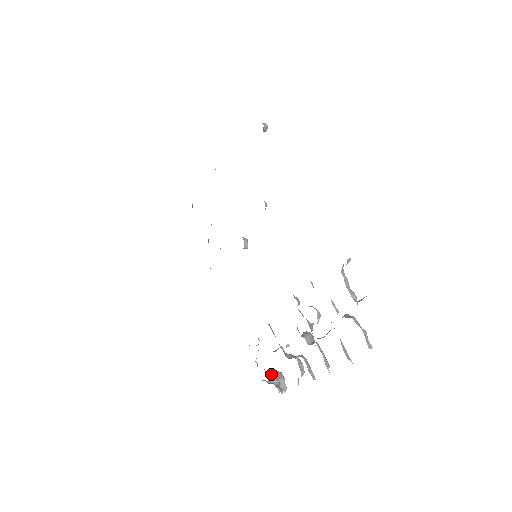
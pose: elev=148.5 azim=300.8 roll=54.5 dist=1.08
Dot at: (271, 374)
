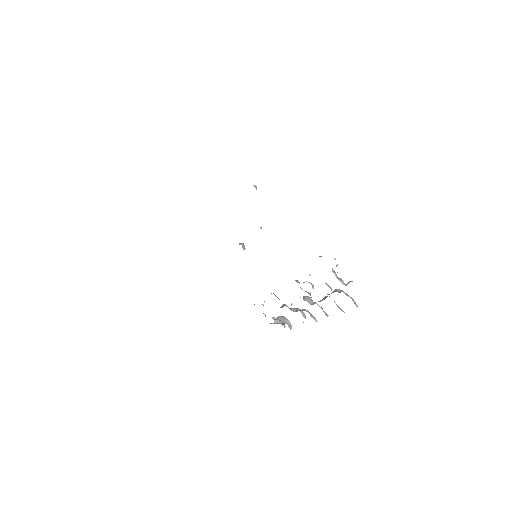
Dot at: (279, 320)
